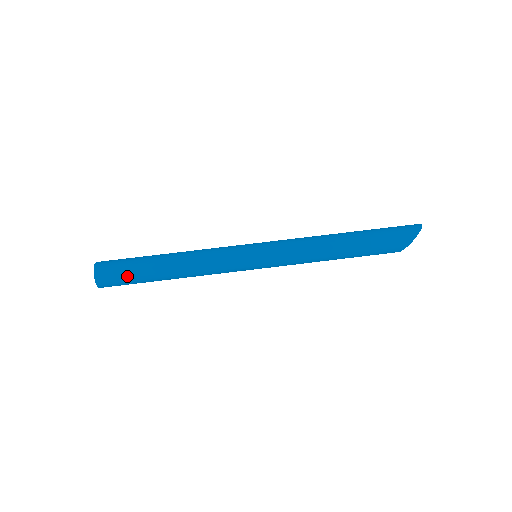
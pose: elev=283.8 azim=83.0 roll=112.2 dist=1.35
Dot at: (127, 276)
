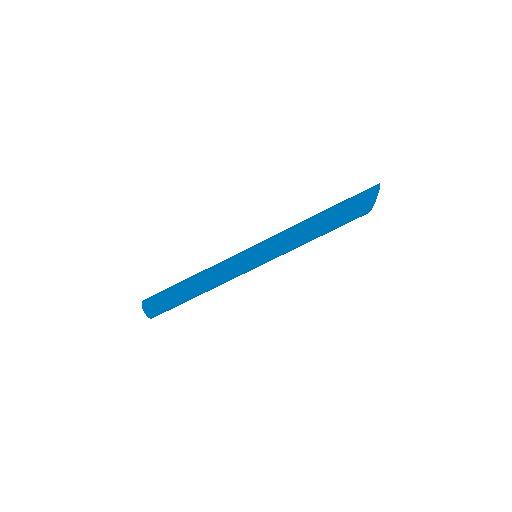
Dot at: (167, 304)
